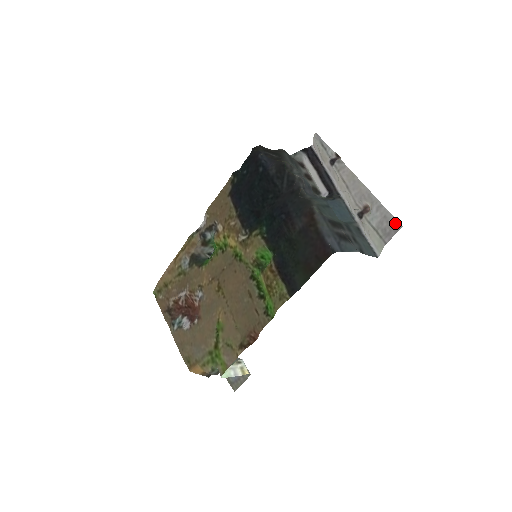
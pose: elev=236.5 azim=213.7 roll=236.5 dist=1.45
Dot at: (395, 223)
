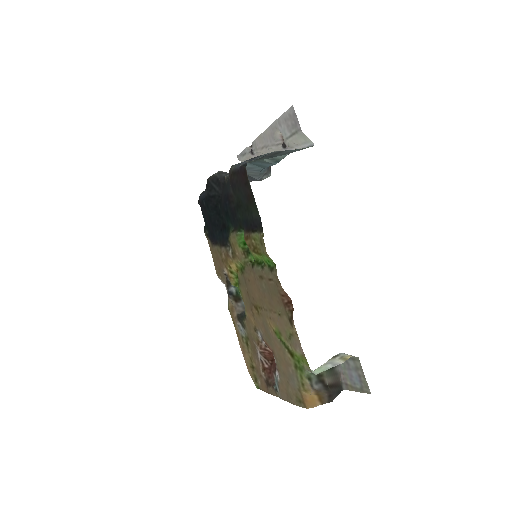
Dot at: (290, 112)
